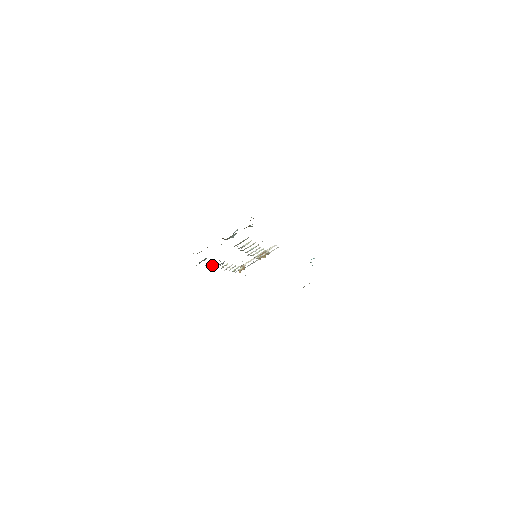
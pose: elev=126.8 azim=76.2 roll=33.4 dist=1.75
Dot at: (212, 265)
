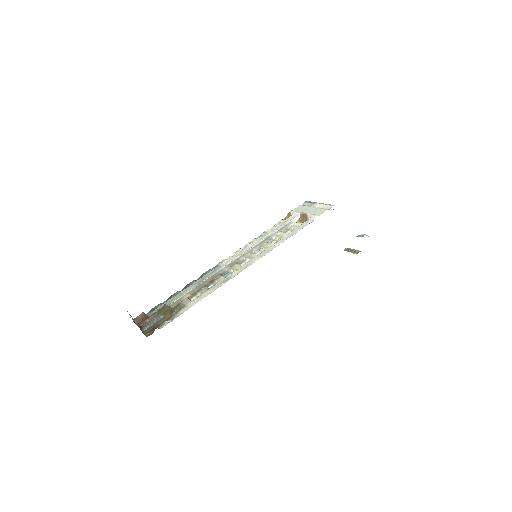
Dot at: (183, 289)
